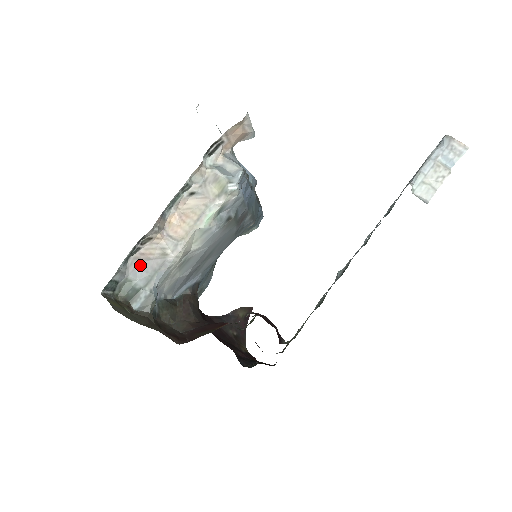
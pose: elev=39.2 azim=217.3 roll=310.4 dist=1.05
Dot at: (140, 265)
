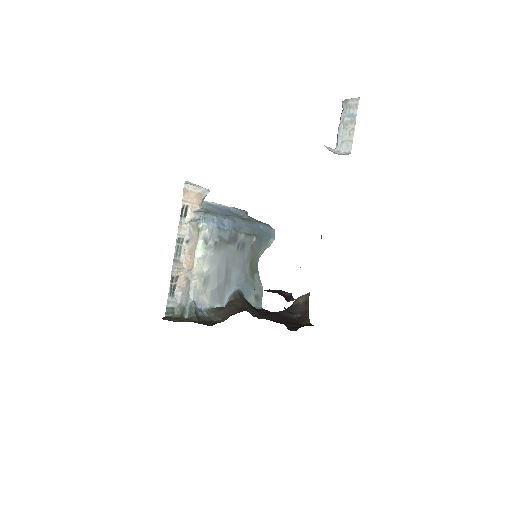
Dot at: (182, 294)
